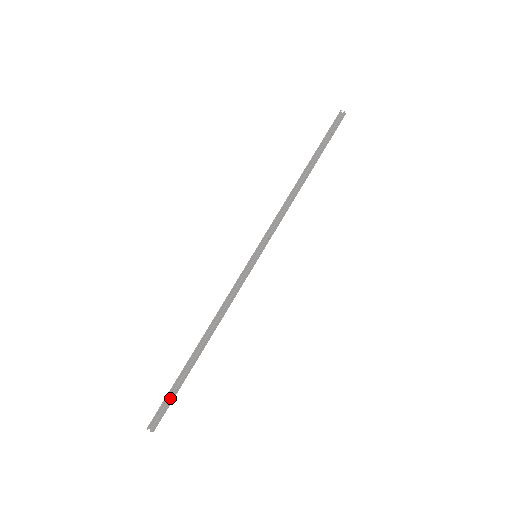
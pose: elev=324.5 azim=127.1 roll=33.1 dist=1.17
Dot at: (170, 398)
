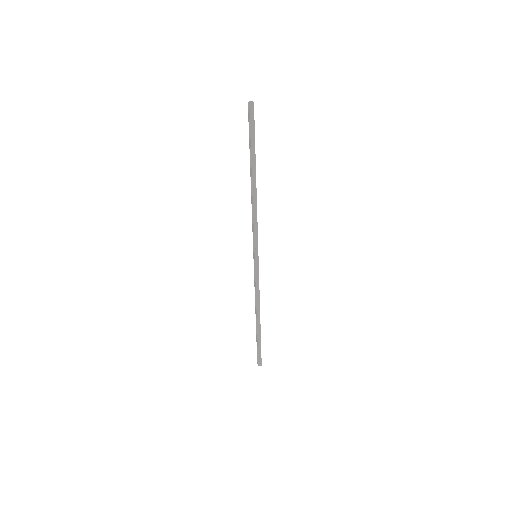
Dot at: (257, 350)
